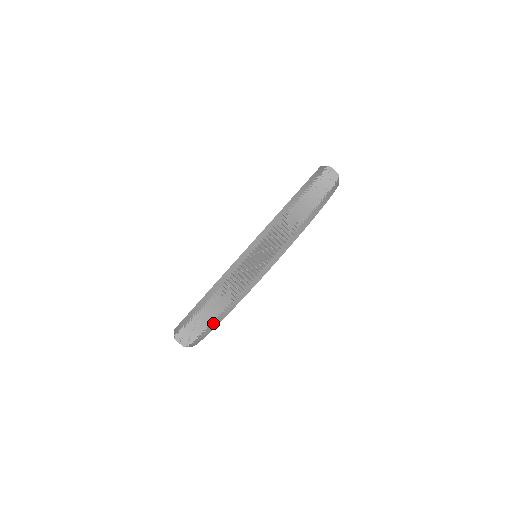
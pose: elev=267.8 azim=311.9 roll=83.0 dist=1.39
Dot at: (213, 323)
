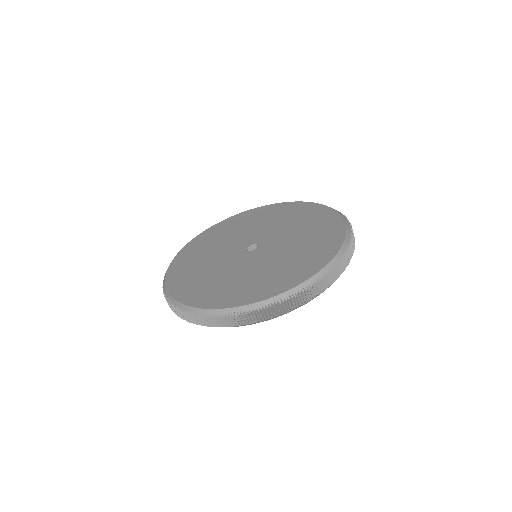
Dot at: (278, 316)
